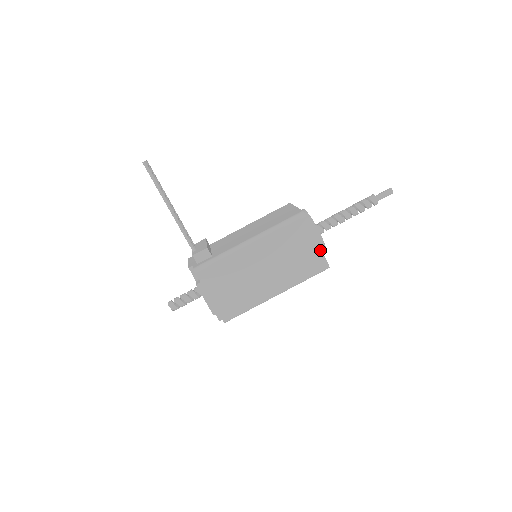
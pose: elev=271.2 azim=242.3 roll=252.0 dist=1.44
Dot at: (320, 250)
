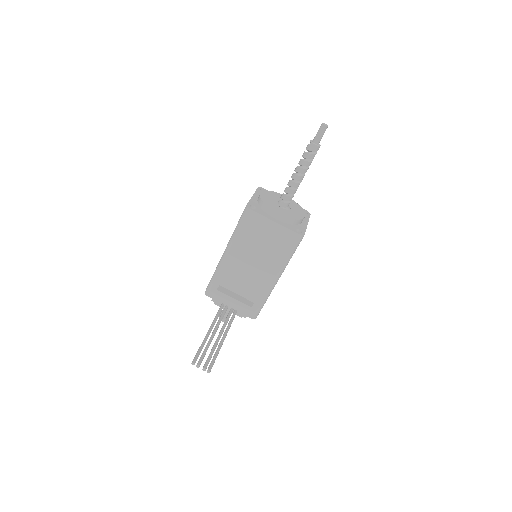
Dot at: occluded
